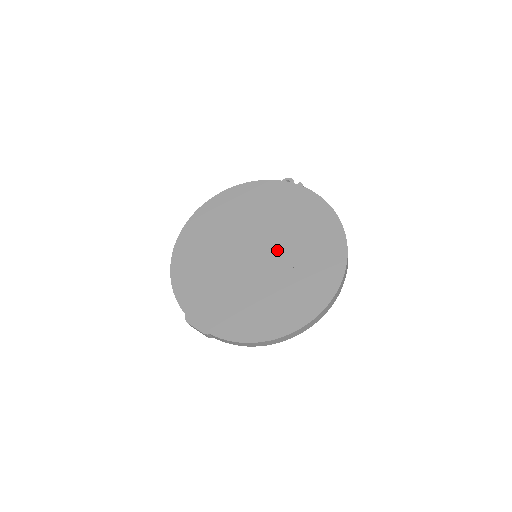
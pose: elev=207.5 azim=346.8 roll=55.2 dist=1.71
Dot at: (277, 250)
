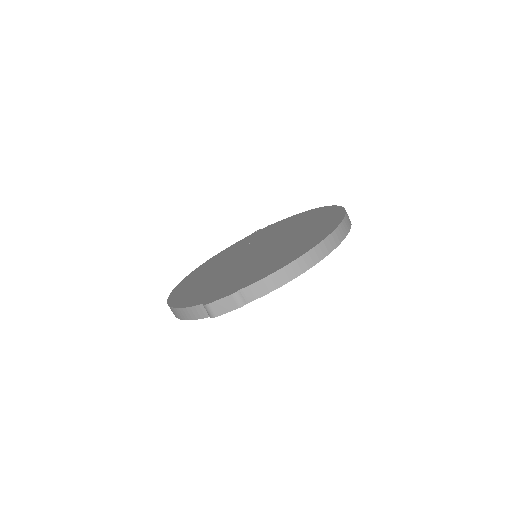
Dot at: (273, 240)
